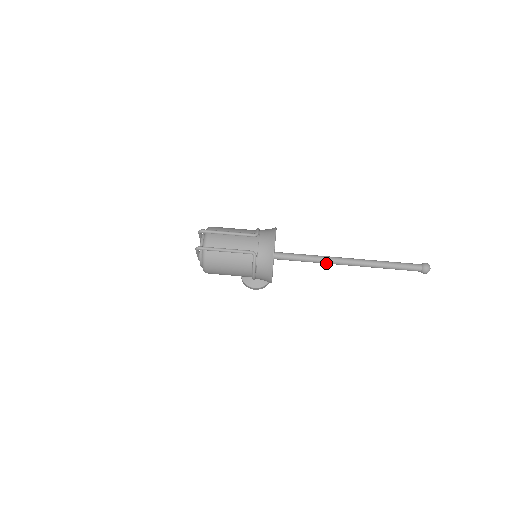
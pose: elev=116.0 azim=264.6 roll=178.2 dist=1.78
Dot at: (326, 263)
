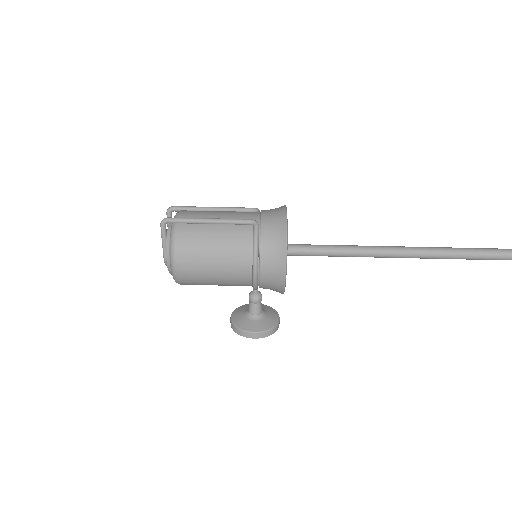
Dot at: (367, 254)
